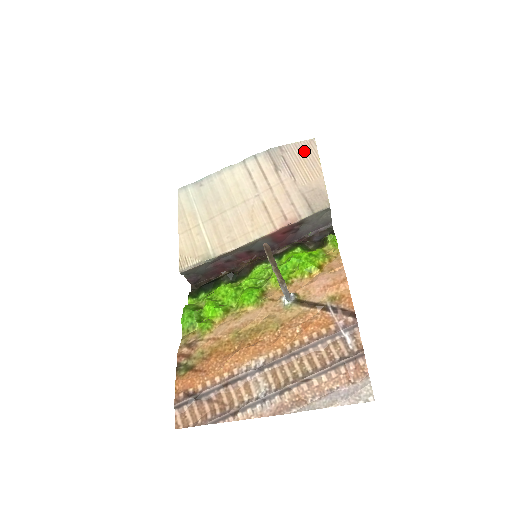
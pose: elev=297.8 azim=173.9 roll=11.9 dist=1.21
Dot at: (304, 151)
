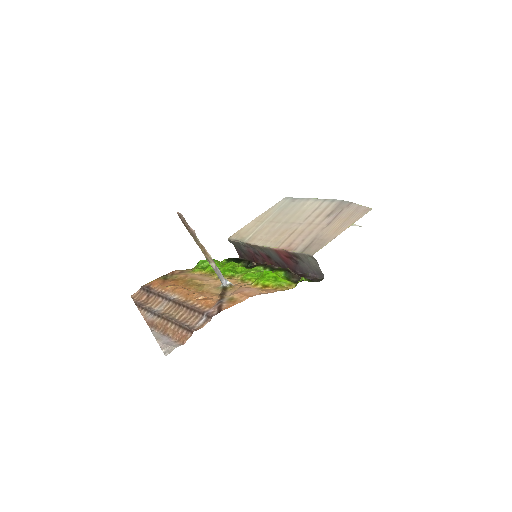
Dot at: (355, 213)
